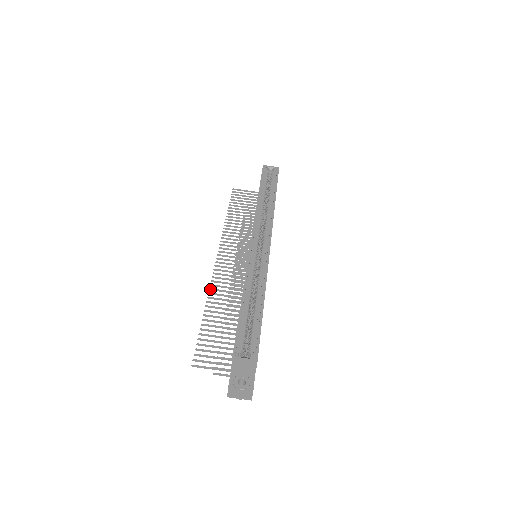
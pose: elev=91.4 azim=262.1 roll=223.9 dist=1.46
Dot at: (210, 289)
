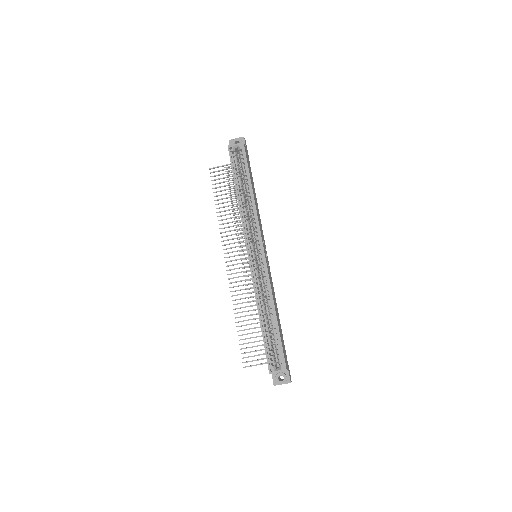
Dot at: (232, 296)
